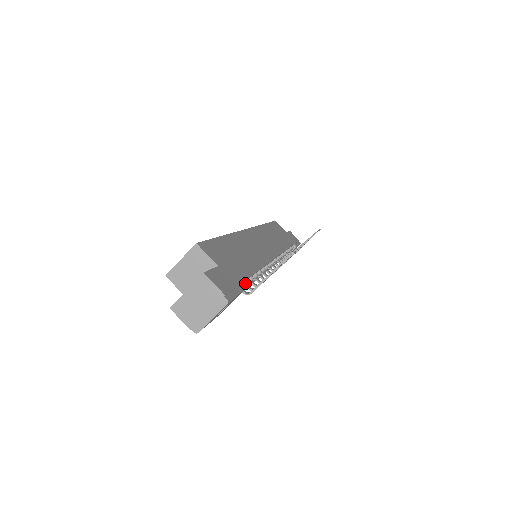
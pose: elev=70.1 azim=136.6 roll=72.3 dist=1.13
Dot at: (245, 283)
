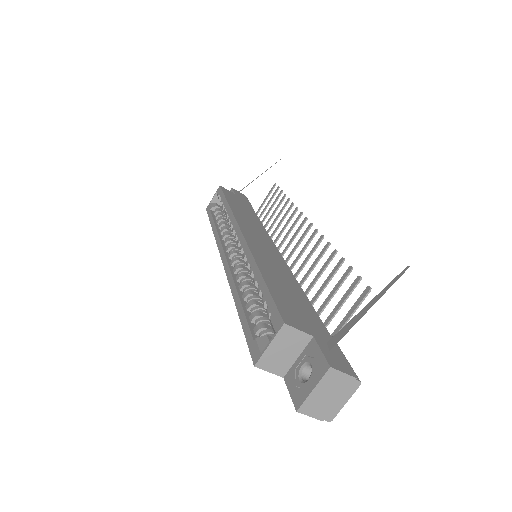
Dot at: occluded
